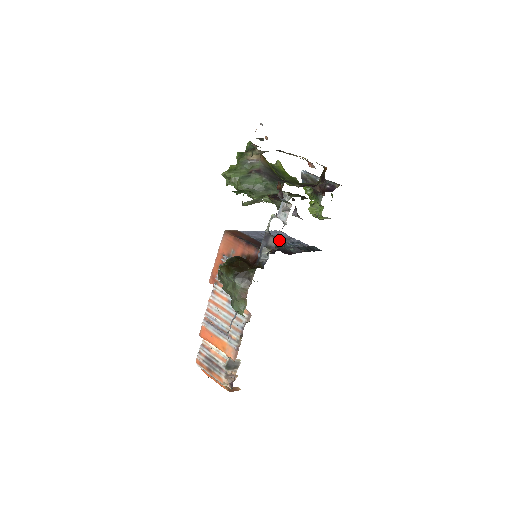
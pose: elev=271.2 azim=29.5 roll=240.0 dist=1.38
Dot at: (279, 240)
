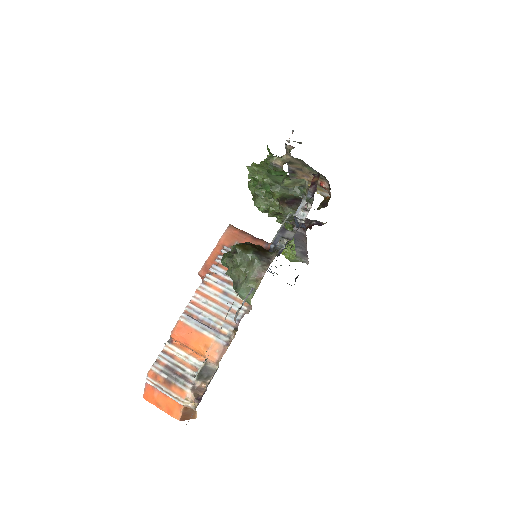
Dot at: occluded
